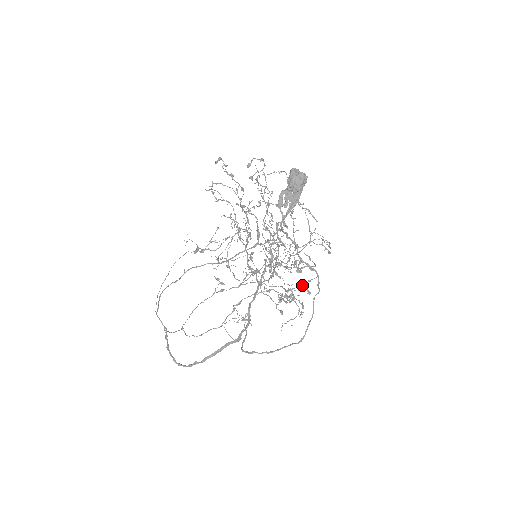
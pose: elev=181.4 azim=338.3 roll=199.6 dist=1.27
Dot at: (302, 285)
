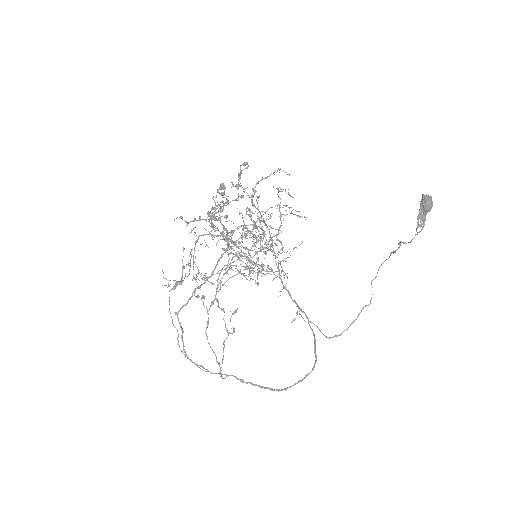
Dot at: (259, 251)
